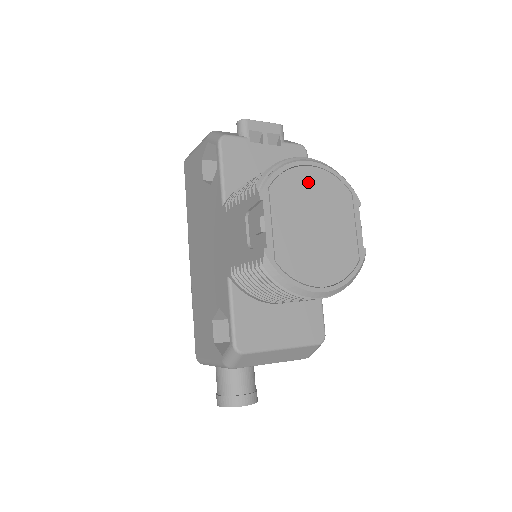
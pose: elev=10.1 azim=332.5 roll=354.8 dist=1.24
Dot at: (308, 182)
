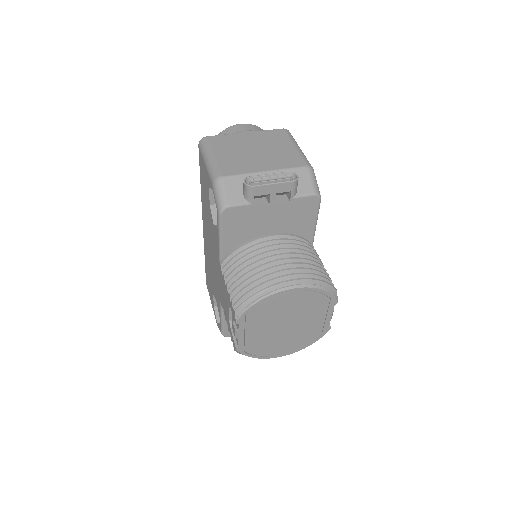
Dot at: (286, 303)
